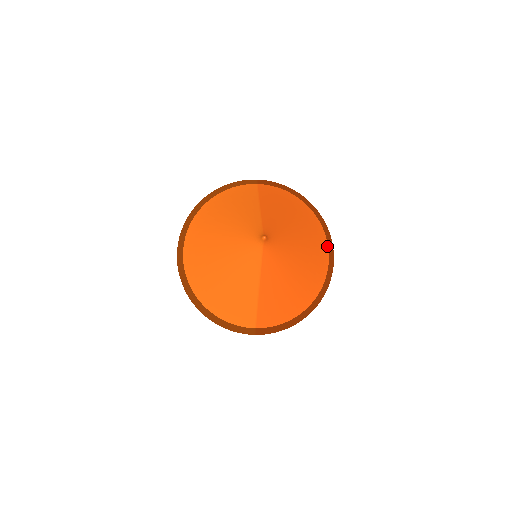
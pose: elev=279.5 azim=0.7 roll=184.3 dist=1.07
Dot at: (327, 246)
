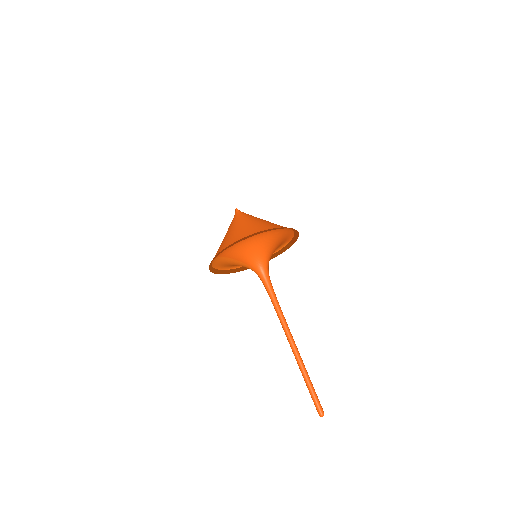
Dot at: occluded
